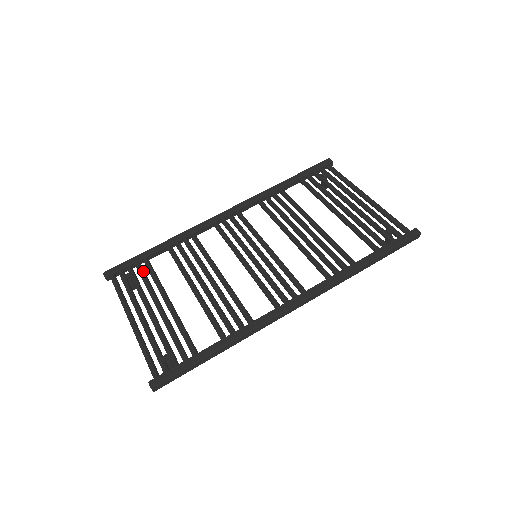
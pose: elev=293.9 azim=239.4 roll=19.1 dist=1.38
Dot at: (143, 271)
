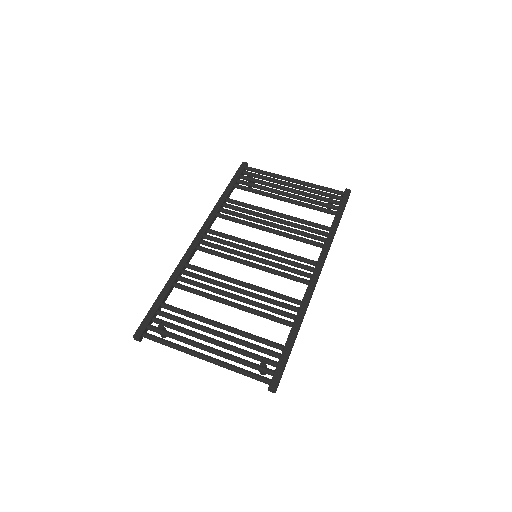
Dot at: occluded
